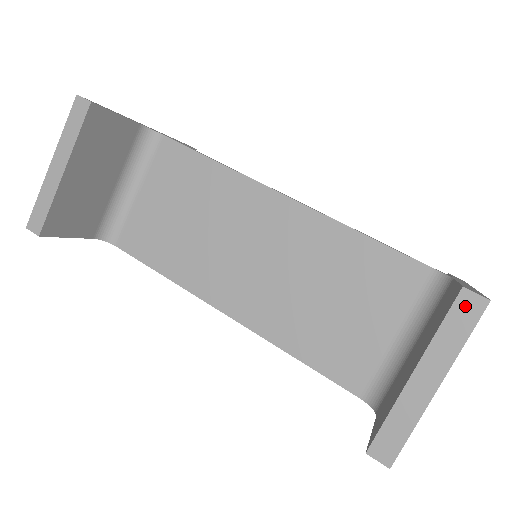
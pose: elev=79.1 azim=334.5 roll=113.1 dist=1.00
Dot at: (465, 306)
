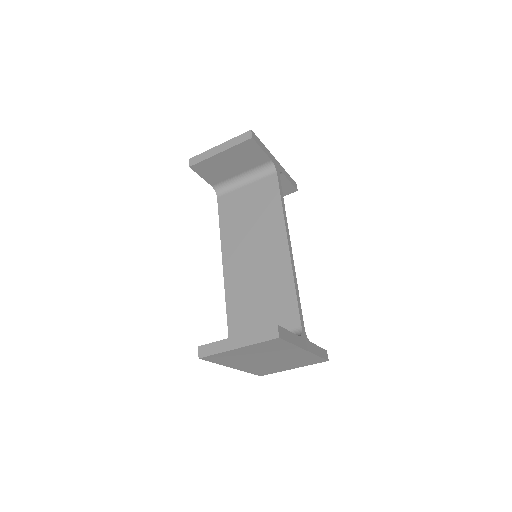
Dot at: (271, 331)
